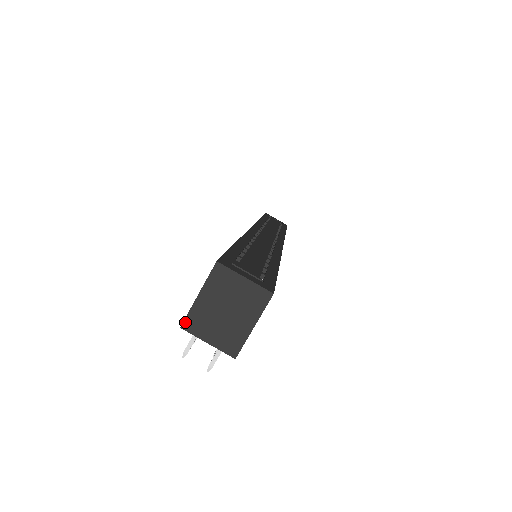
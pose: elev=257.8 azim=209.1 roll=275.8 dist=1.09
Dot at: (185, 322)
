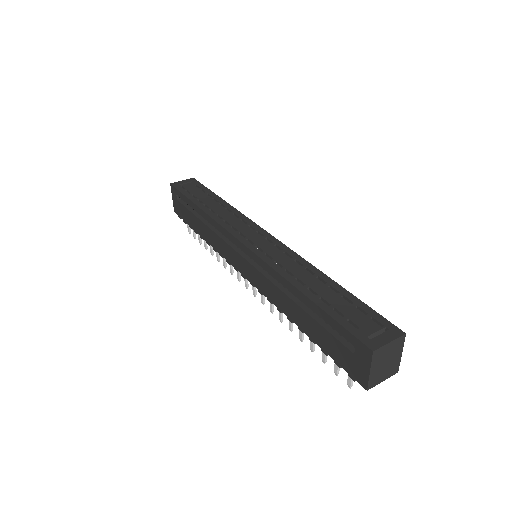
Dot at: (368, 387)
